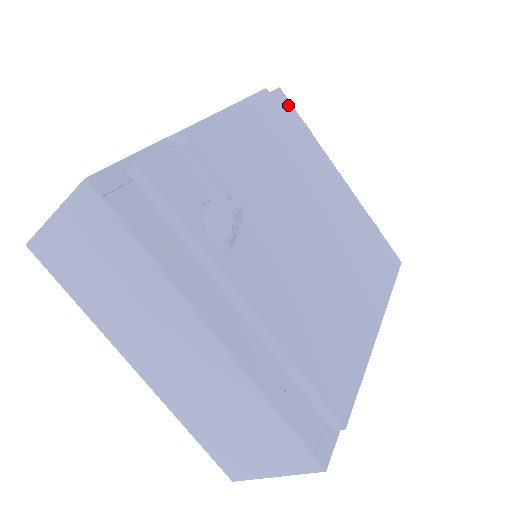
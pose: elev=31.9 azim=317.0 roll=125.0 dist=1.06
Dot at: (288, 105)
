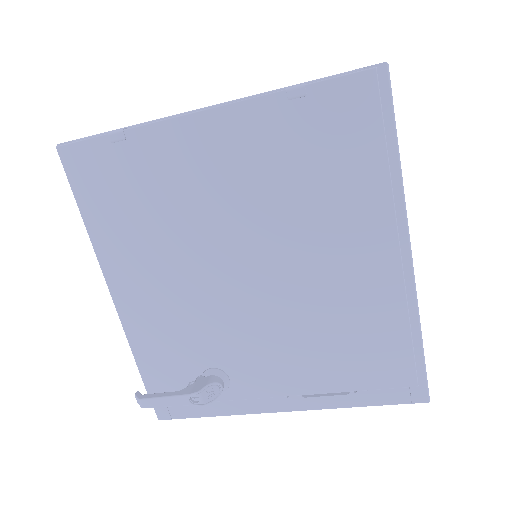
Dot at: (82, 153)
